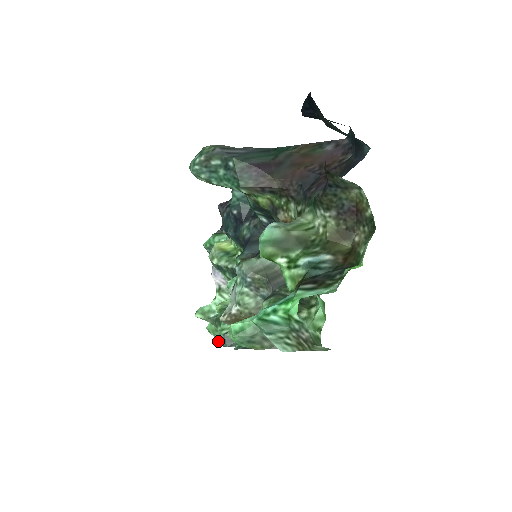
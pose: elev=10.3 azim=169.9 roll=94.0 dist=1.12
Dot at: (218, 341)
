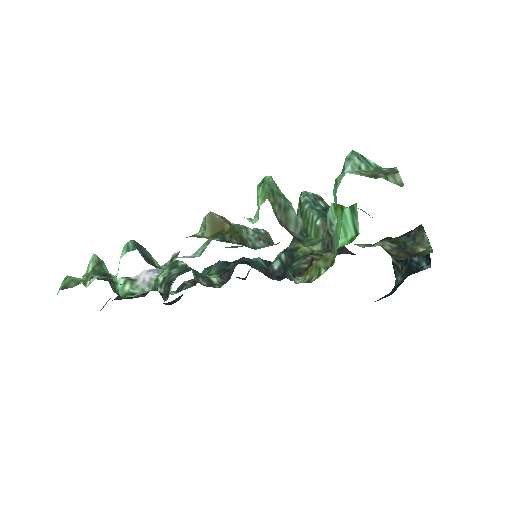
Dot at: (135, 241)
